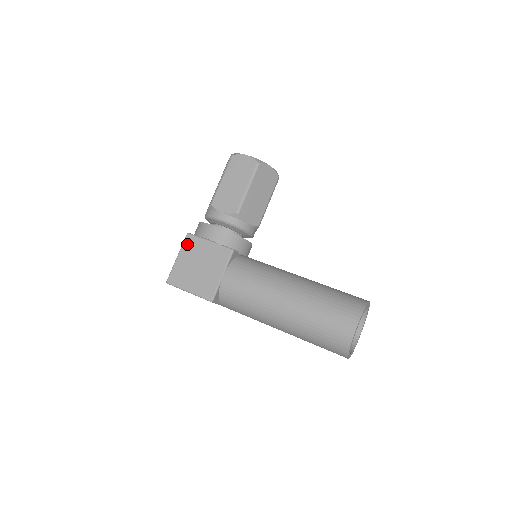
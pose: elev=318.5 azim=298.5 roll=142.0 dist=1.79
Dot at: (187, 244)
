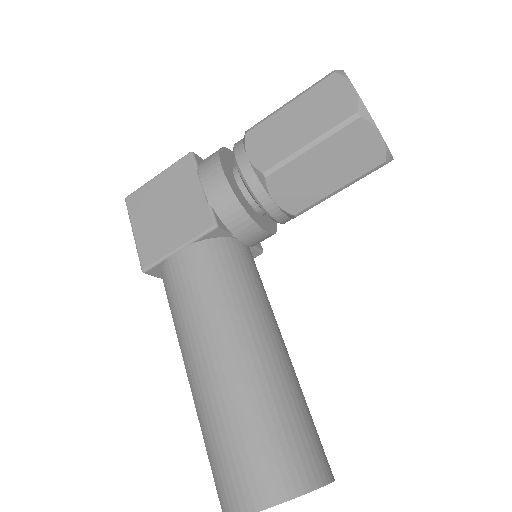
Dot at: (179, 167)
